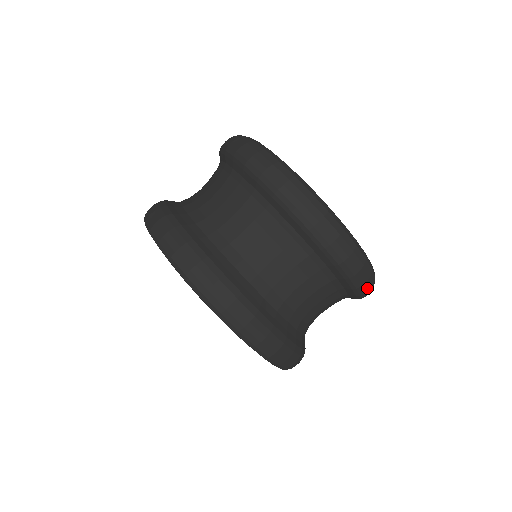
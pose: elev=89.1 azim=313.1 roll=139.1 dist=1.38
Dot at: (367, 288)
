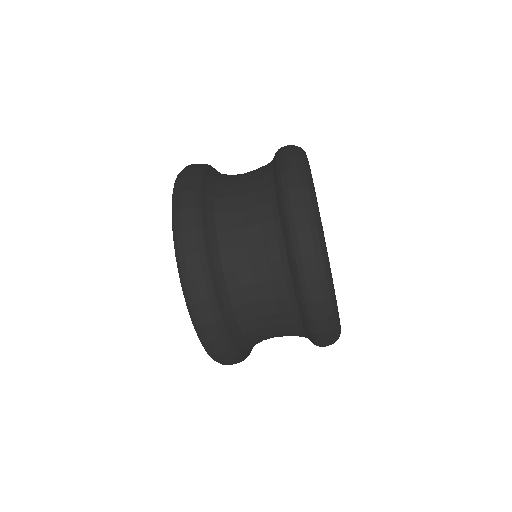
Dot at: (325, 345)
